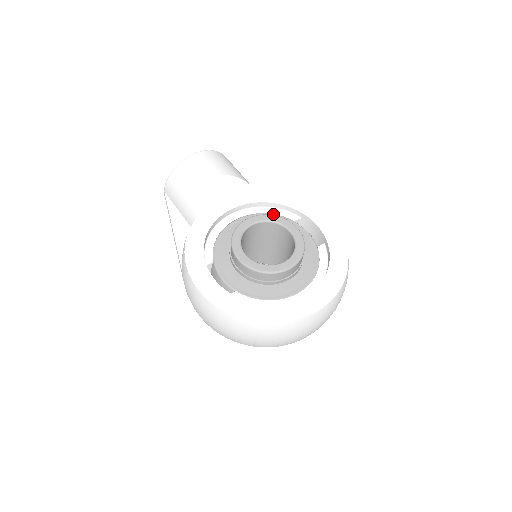
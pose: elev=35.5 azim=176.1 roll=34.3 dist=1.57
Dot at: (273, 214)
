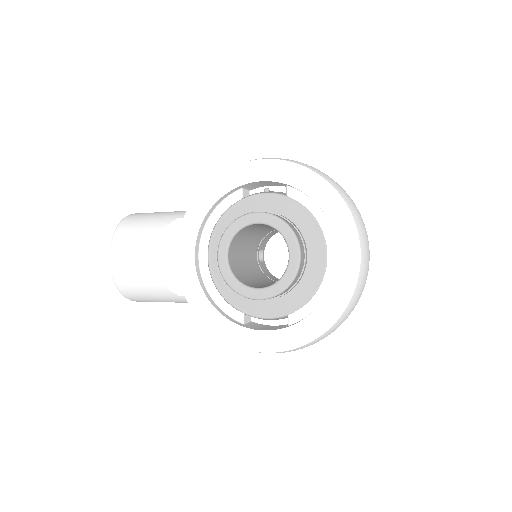
Dot at: (222, 215)
